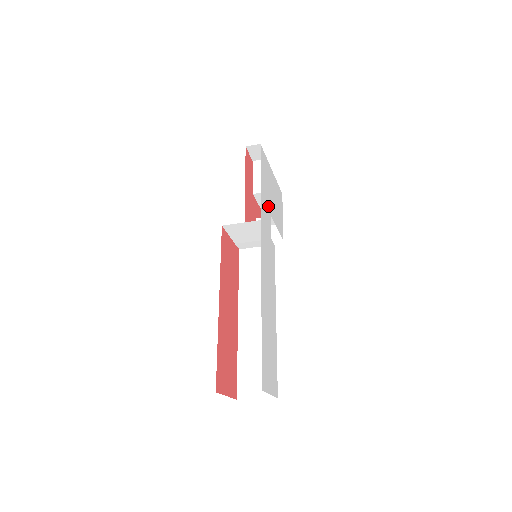
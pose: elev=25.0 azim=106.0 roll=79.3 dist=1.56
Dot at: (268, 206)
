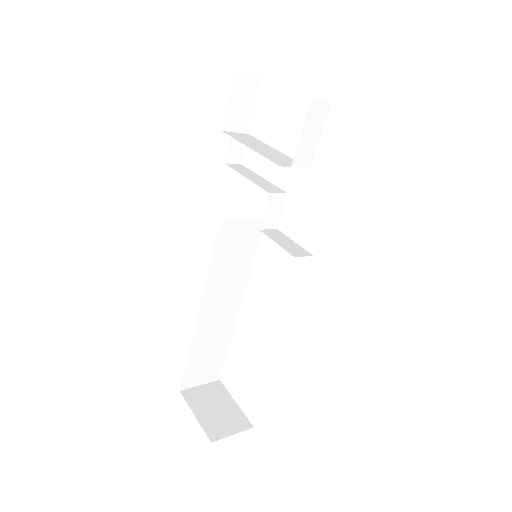
Dot at: occluded
